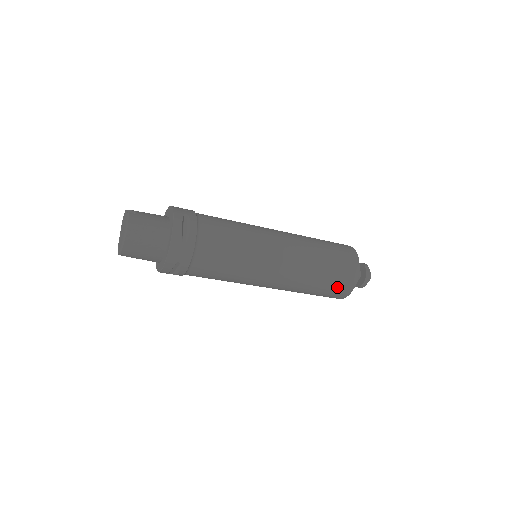
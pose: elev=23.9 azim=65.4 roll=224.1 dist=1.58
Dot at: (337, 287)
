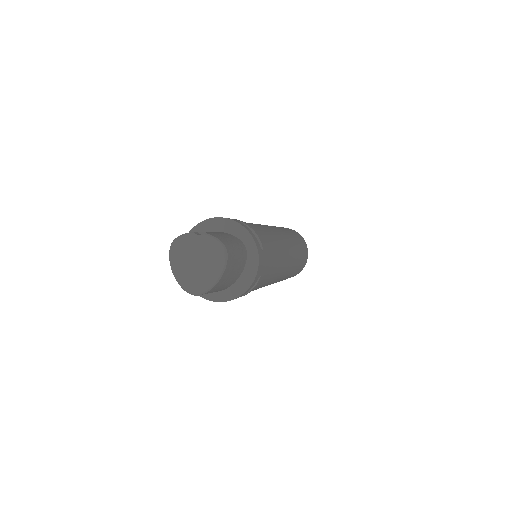
Dot at: (303, 264)
